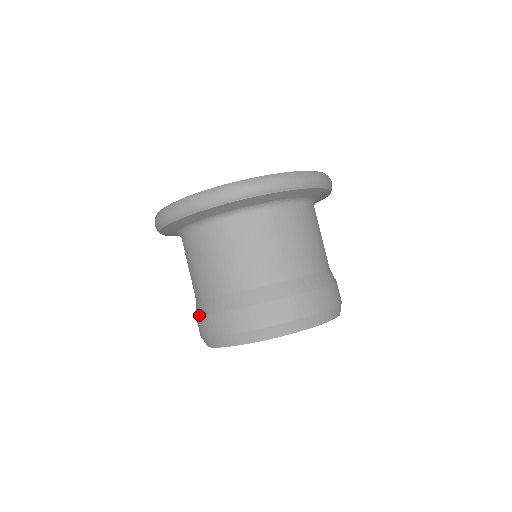
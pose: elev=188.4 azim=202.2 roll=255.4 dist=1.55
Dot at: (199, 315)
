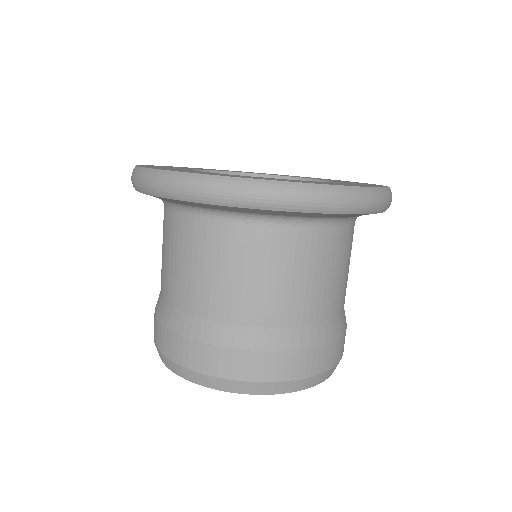
Dot at: occluded
